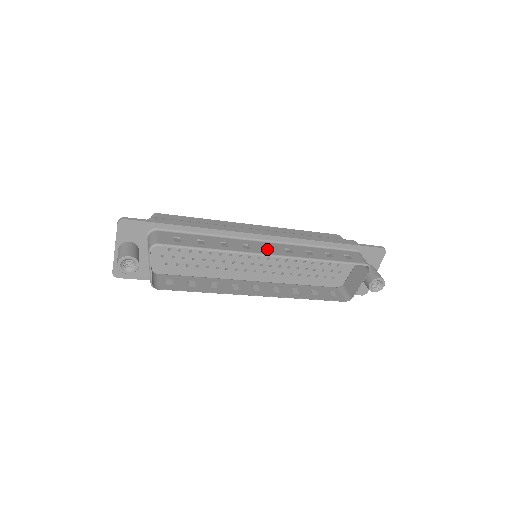
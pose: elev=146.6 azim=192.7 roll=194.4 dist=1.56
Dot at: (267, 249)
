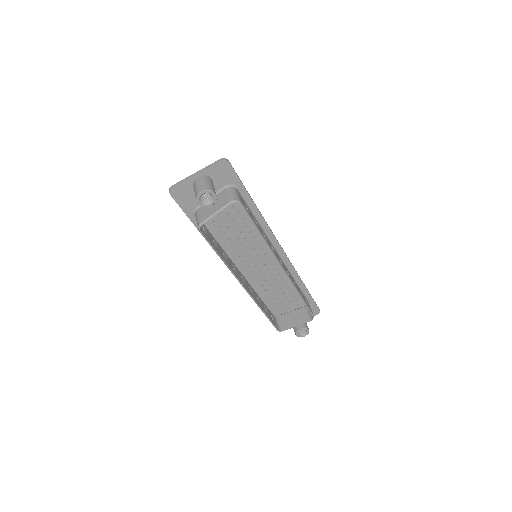
Dot at: (280, 261)
